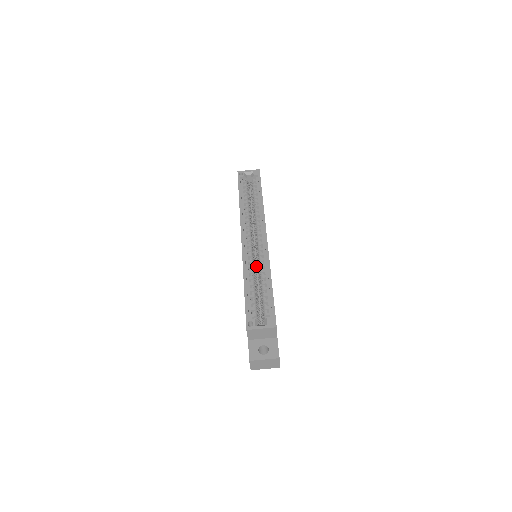
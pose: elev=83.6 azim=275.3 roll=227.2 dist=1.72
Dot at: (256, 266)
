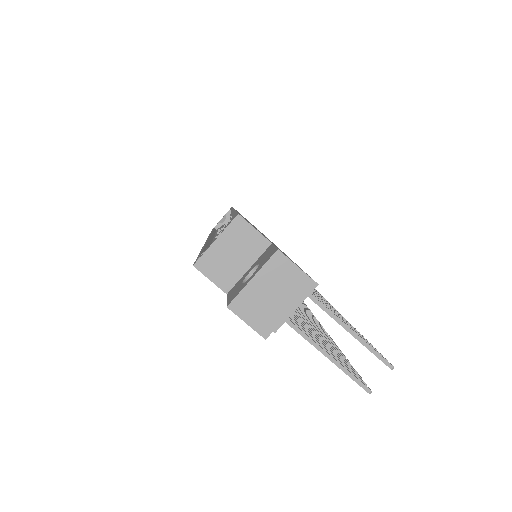
Dot at: occluded
